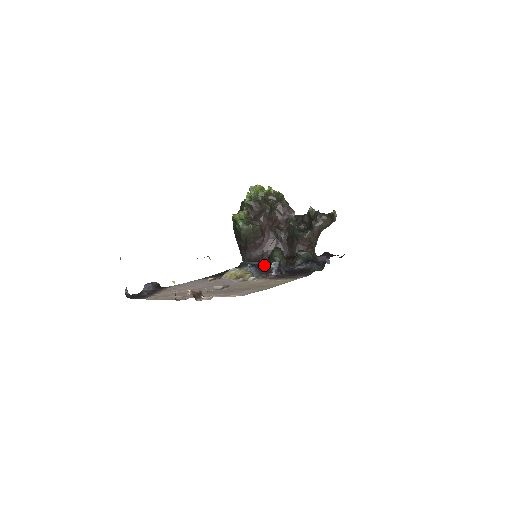
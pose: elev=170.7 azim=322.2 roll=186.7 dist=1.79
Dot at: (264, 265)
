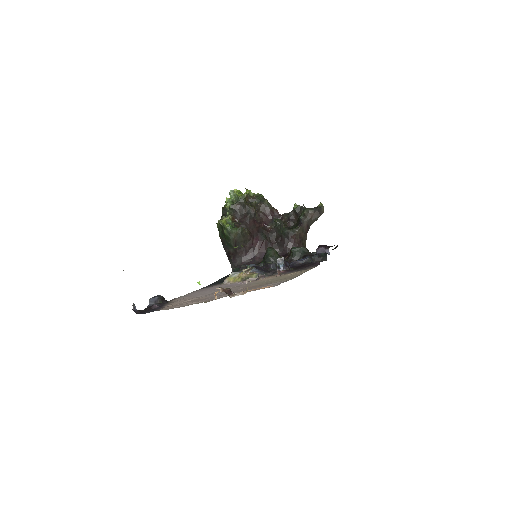
Dot at: (261, 267)
